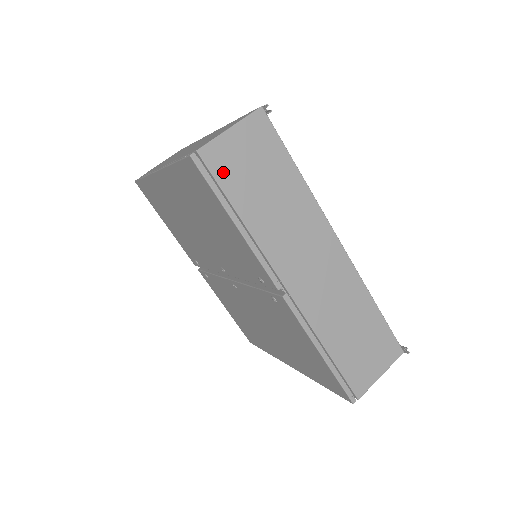
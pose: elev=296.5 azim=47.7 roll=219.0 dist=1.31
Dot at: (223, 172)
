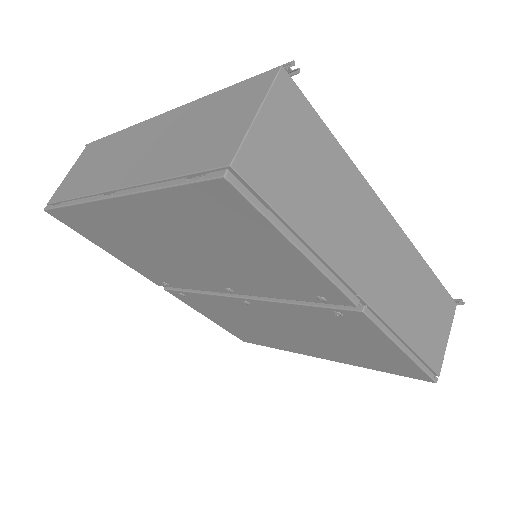
Dot at: (268, 184)
